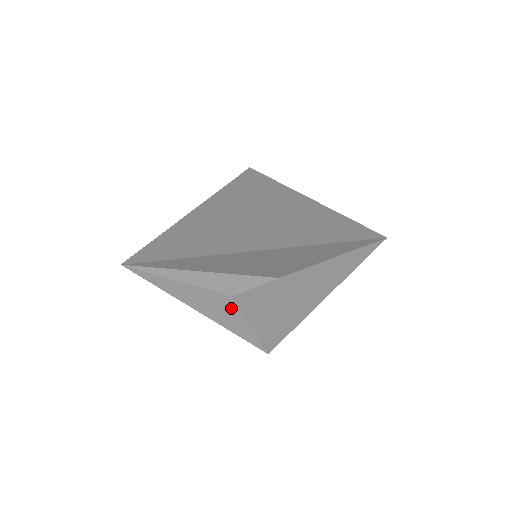
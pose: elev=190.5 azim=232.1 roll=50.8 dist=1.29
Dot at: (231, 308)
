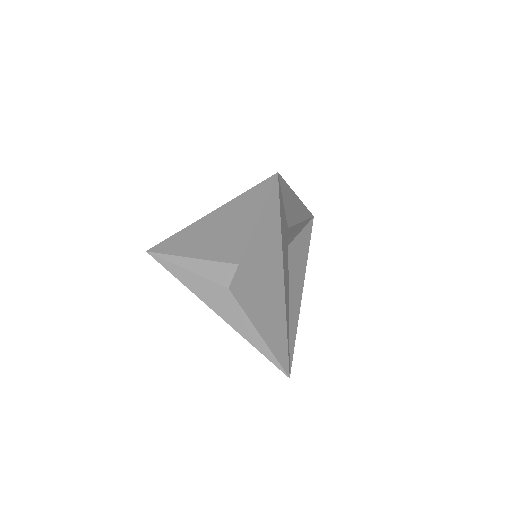
Dot at: (232, 304)
